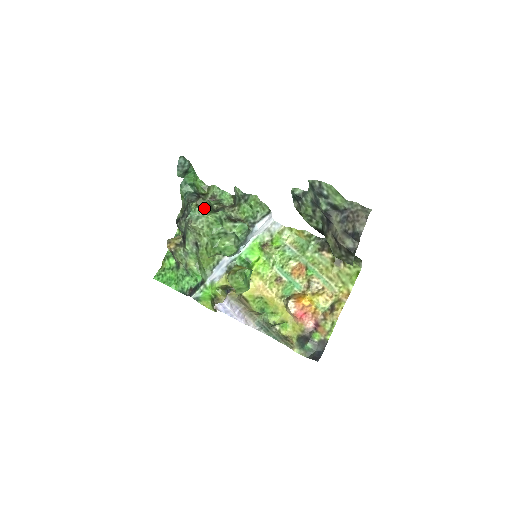
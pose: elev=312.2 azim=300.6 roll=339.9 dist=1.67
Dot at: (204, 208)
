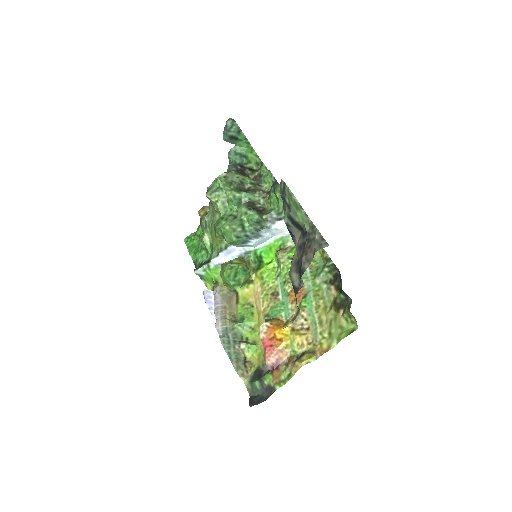
Dot at: (231, 182)
